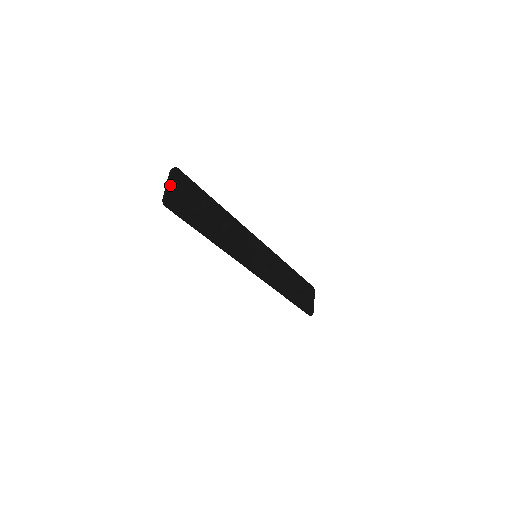
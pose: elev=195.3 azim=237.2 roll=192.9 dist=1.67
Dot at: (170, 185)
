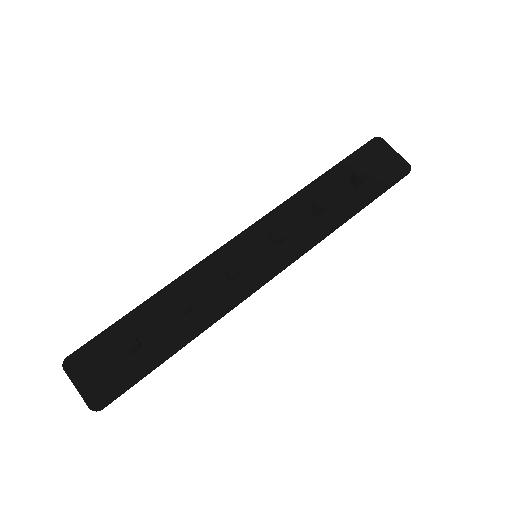
Dot at: (79, 388)
